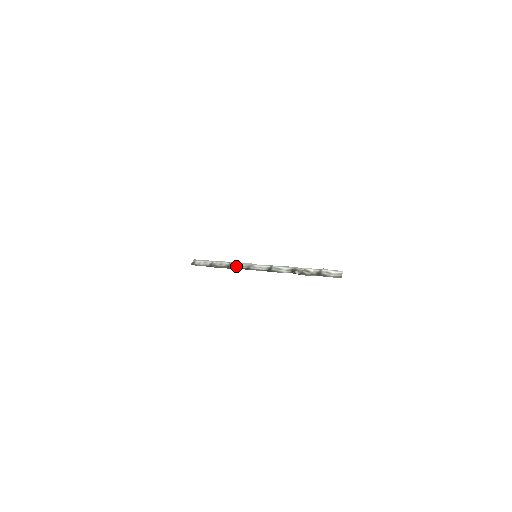
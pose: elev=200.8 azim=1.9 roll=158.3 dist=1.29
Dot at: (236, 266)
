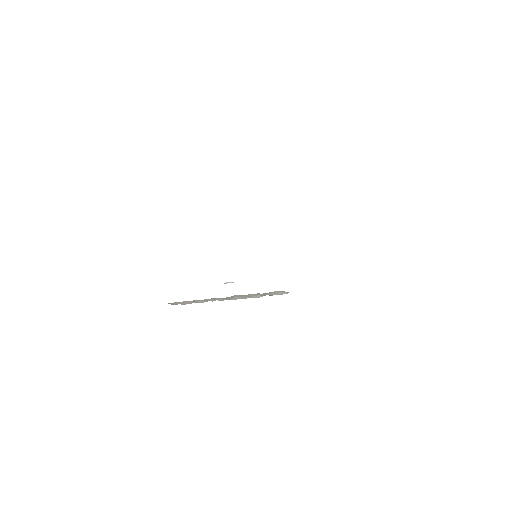
Dot at: occluded
